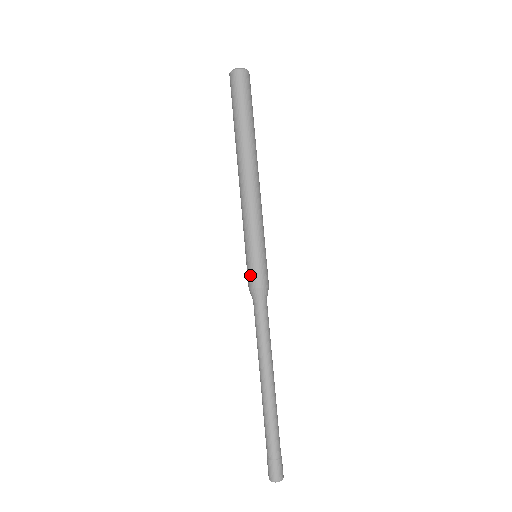
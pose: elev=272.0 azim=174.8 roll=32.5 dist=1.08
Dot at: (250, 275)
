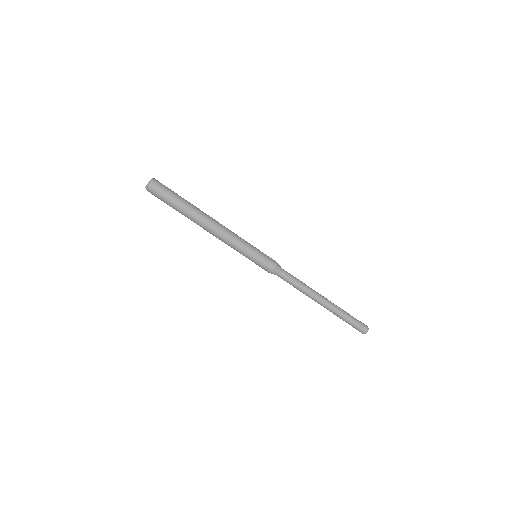
Dot at: (264, 267)
